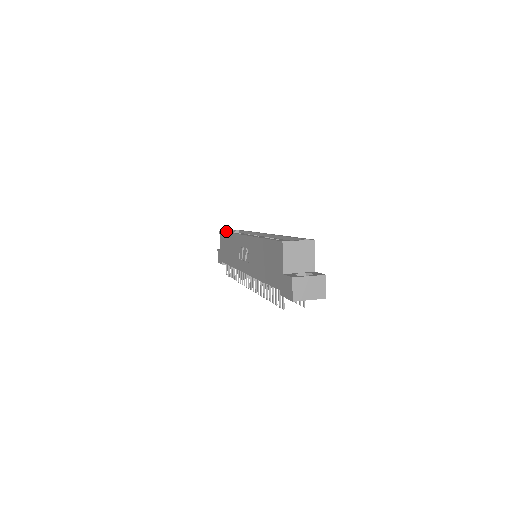
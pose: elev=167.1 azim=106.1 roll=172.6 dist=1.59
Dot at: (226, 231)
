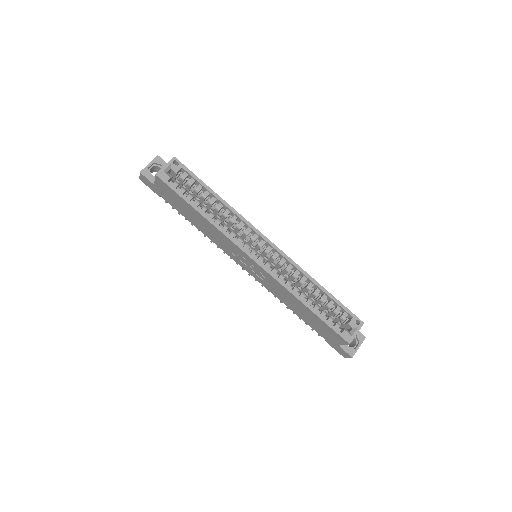
Dot at: (180, 193)
